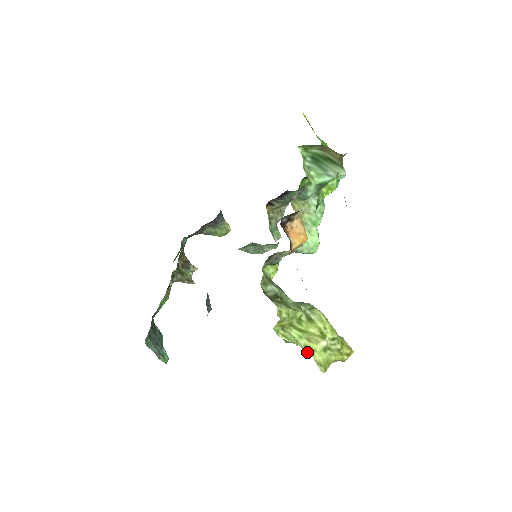
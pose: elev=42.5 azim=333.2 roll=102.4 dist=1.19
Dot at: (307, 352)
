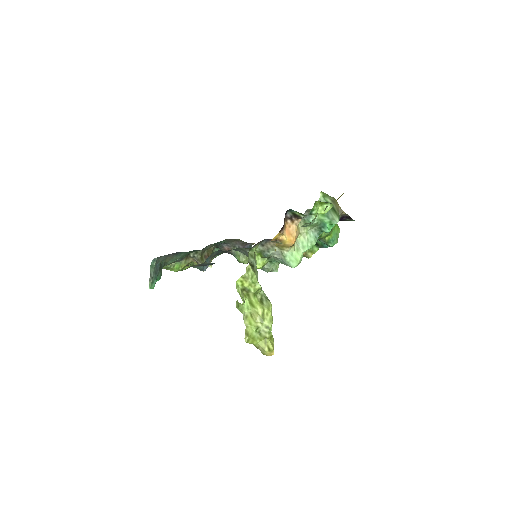
Dot at: (245, 321)
